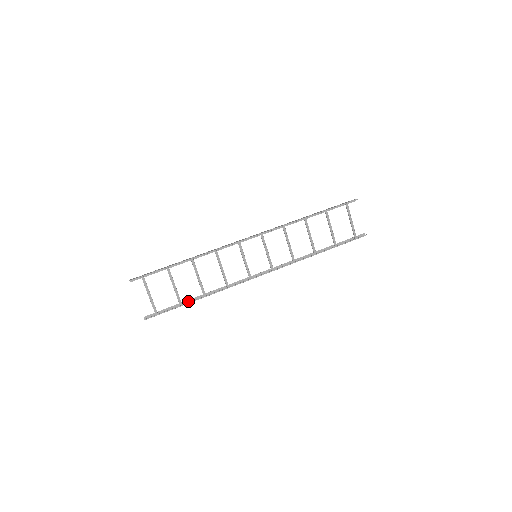
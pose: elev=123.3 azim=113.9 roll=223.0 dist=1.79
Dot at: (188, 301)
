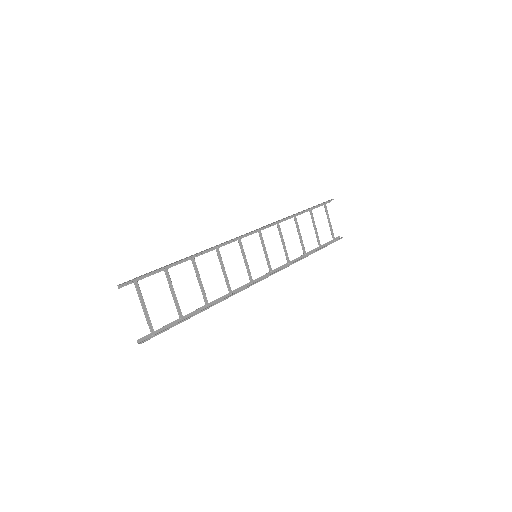
Dot at: (189, 315)
